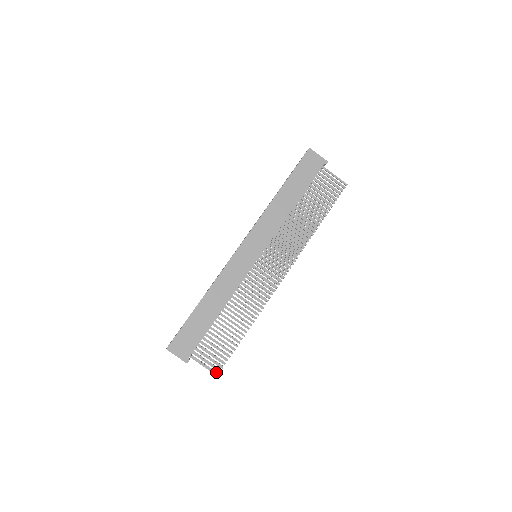
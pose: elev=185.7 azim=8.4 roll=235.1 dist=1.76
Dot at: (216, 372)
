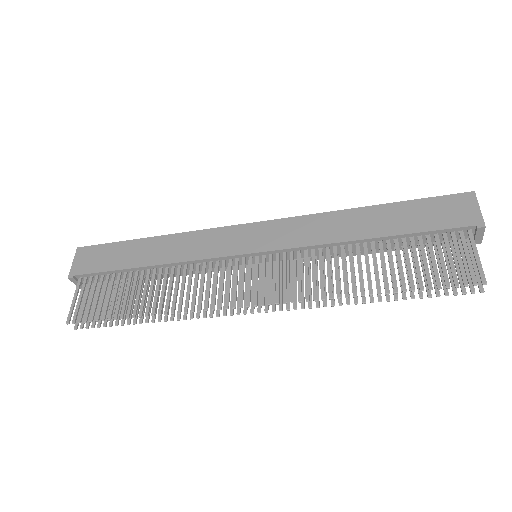
Dot at: (77, 326)
